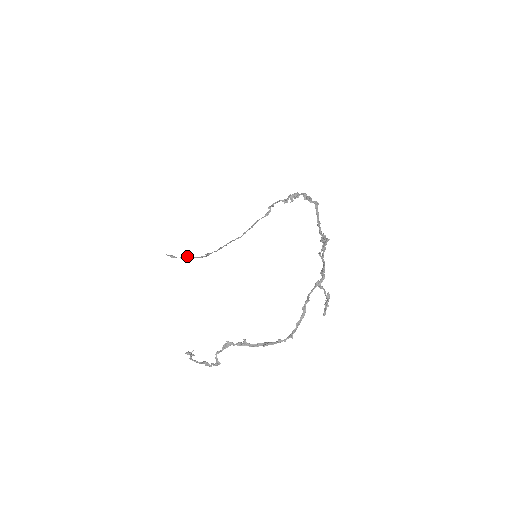
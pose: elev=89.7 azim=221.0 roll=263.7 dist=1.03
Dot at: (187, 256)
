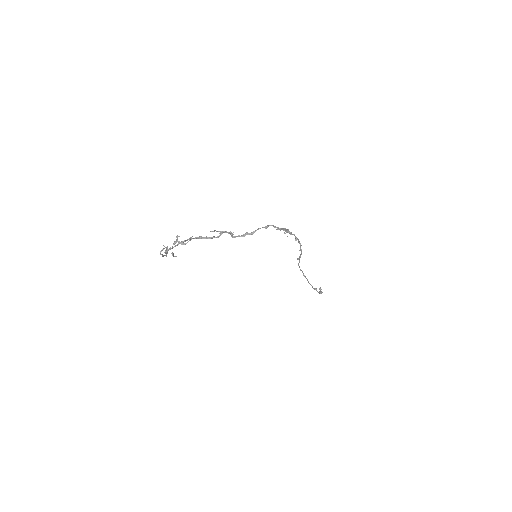
Dot at: (320, 291)
